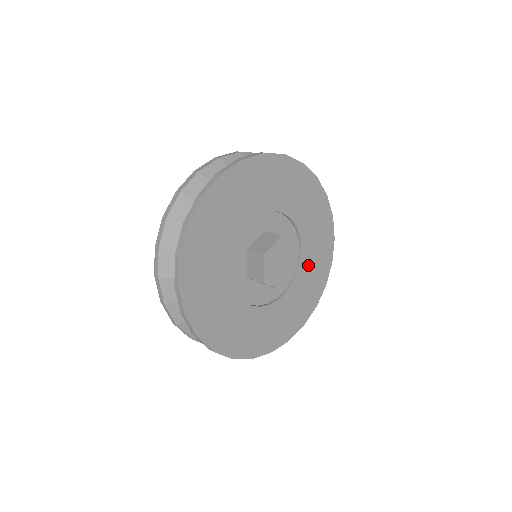
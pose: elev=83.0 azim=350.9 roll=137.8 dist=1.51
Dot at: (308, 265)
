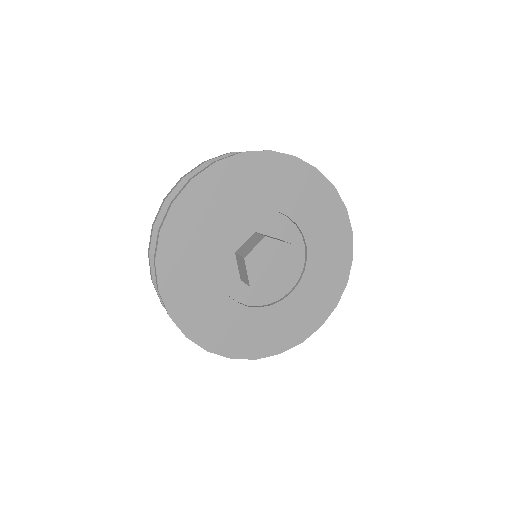
Dot at: (299, 207)
